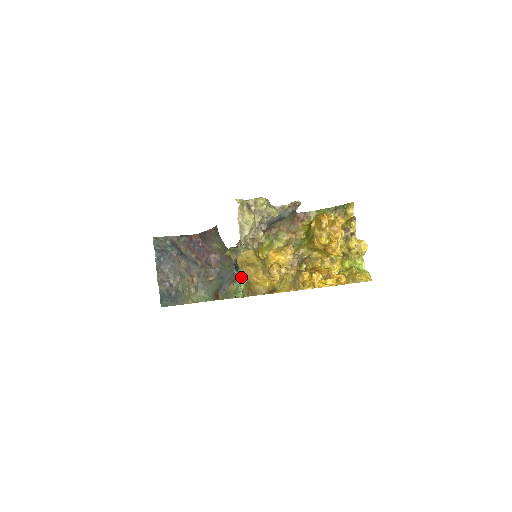
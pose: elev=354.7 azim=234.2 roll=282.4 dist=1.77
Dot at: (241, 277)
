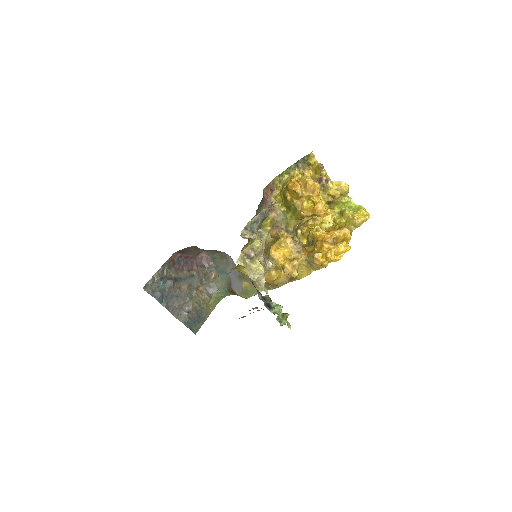
Dot at: (279, 311)
